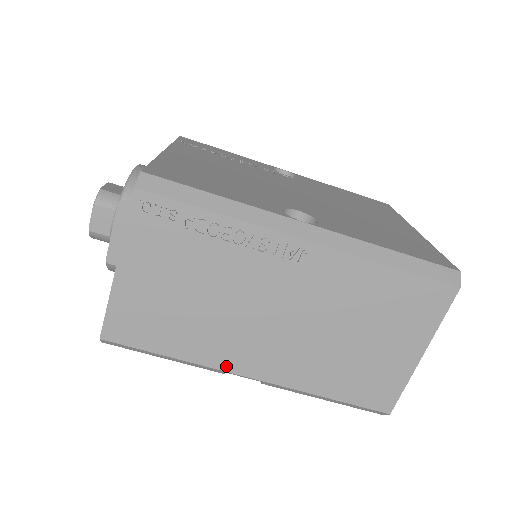
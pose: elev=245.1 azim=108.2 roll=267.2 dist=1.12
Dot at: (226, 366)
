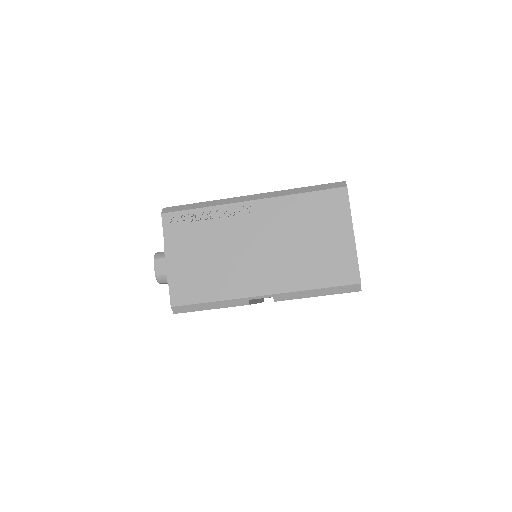
Dot at: (246, 294)
